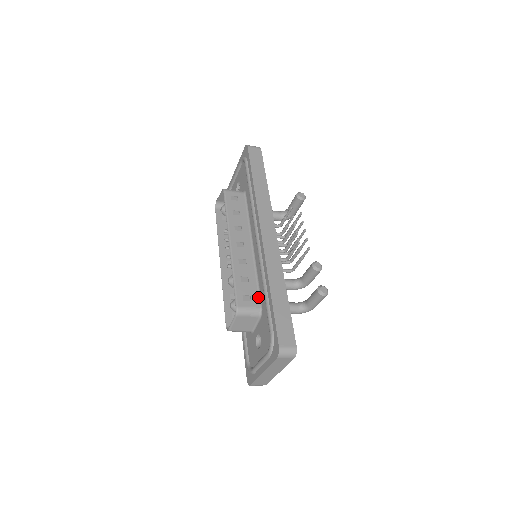
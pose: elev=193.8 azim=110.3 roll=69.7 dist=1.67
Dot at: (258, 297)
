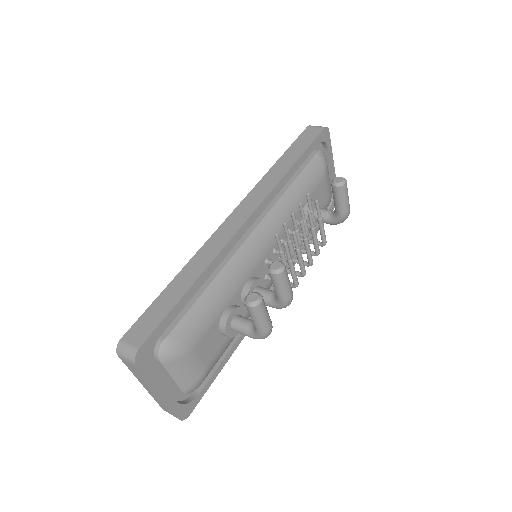
Dot at: occluded
